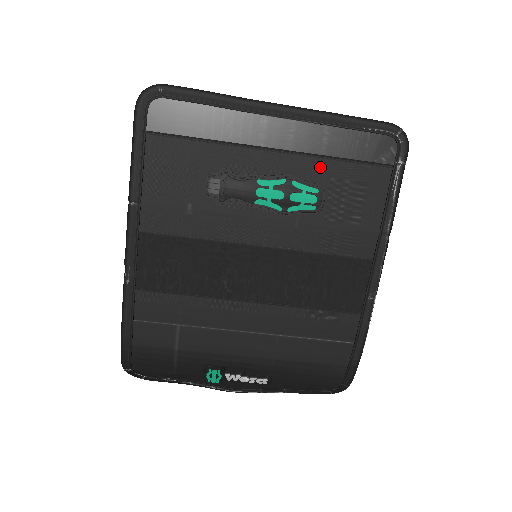
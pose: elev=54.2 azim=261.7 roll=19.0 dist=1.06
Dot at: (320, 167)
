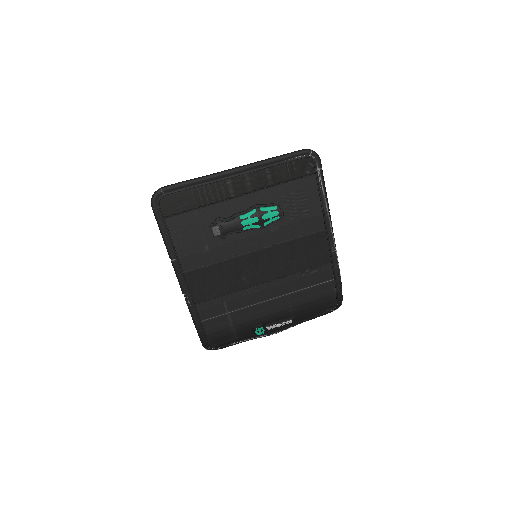
Dot at: (272, 193)
